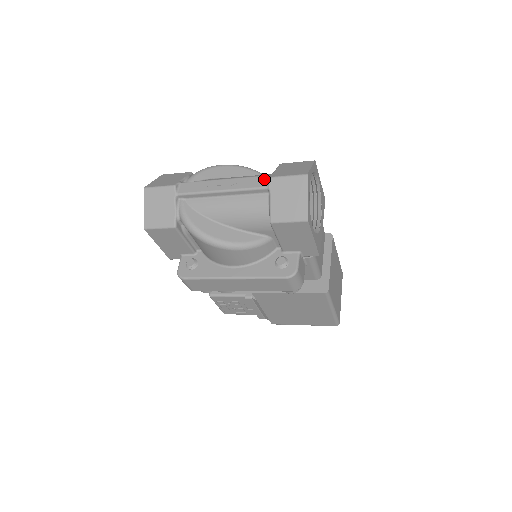
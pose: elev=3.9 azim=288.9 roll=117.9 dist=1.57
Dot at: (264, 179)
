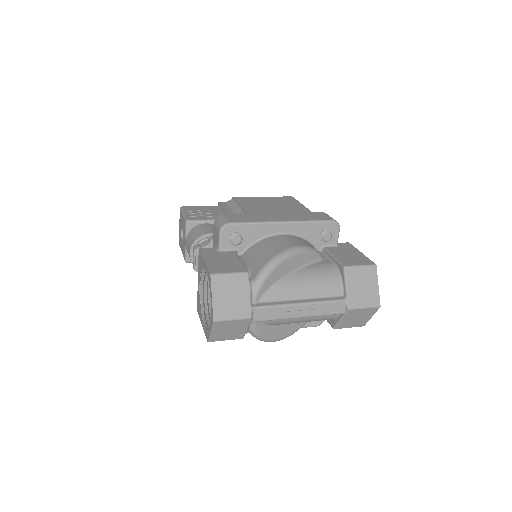
Dot at: (341, 306)
